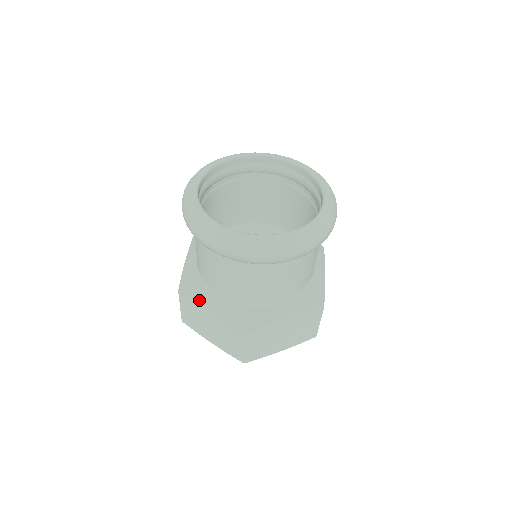
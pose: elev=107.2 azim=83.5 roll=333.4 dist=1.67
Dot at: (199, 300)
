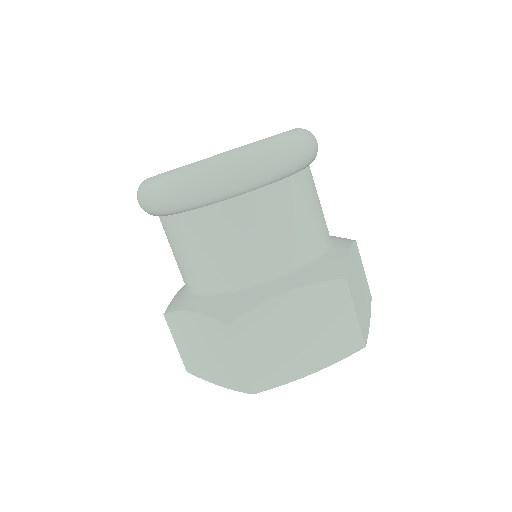
Dot at: (264, 301)
